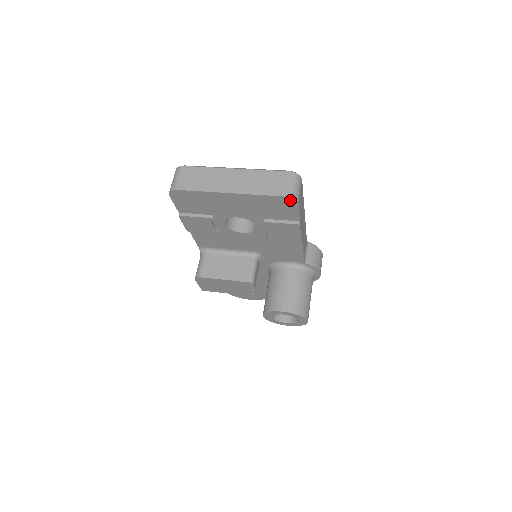
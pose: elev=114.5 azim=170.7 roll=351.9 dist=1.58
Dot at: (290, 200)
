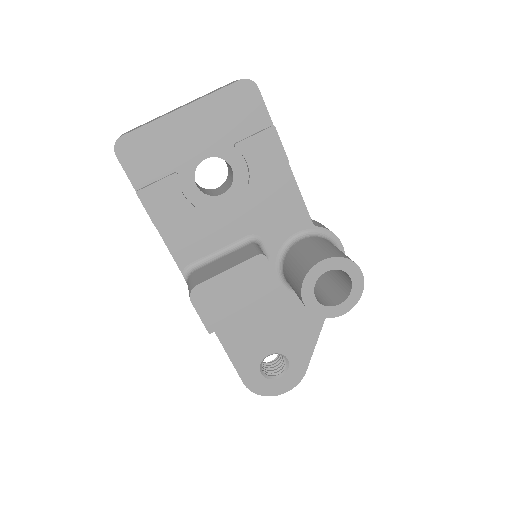
Dot at: (247, 85)
